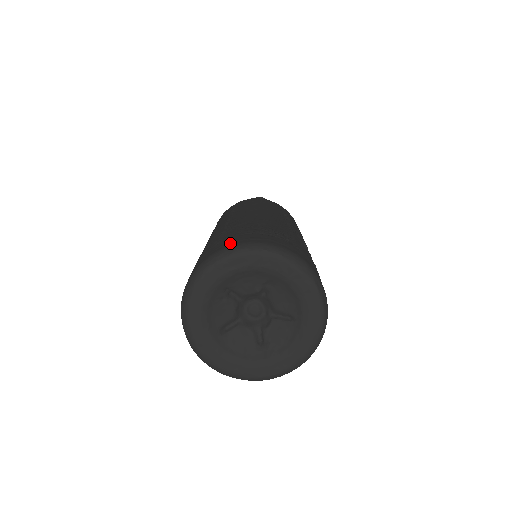
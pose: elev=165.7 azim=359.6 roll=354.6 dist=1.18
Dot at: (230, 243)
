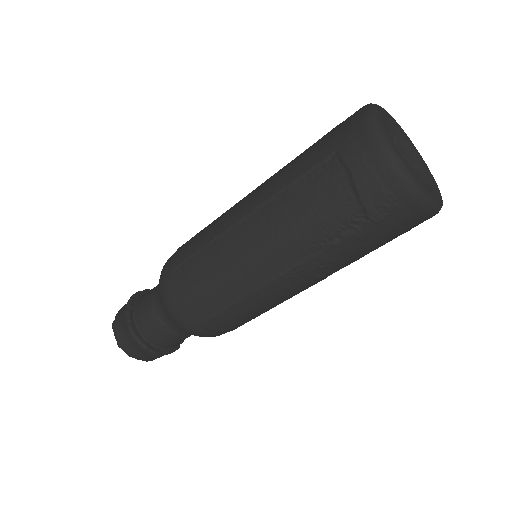
Dot at: occluded
